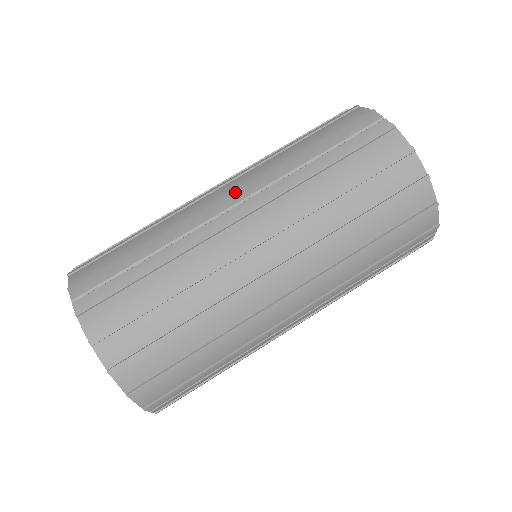
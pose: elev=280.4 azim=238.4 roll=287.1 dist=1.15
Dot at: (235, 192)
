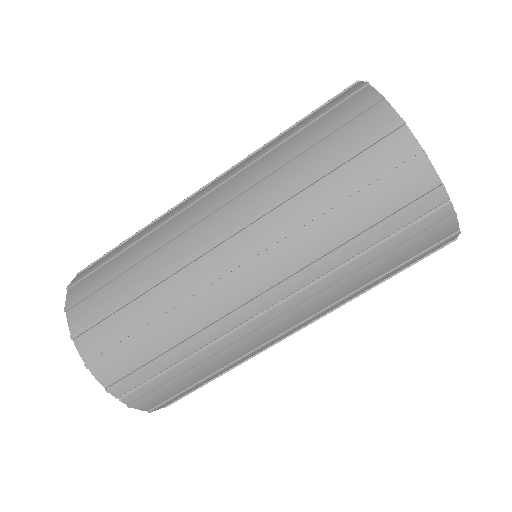
Dot at: (270, 294)
